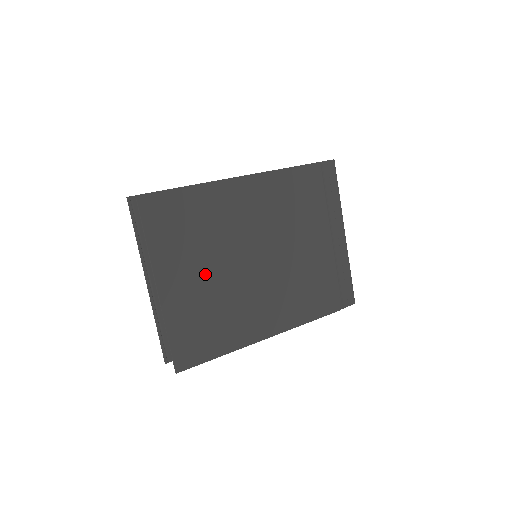
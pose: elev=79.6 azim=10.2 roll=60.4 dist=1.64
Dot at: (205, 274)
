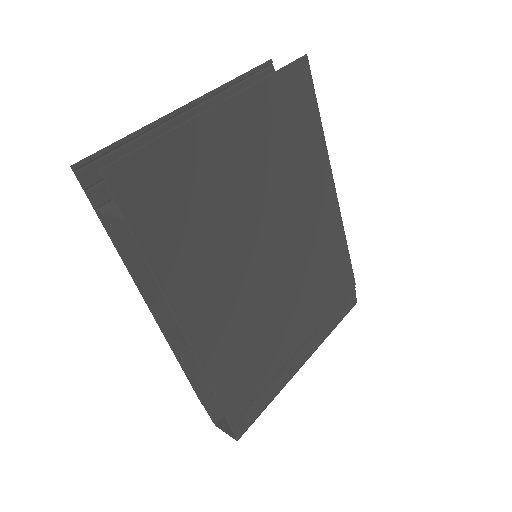
Dot at: (245, 177)
